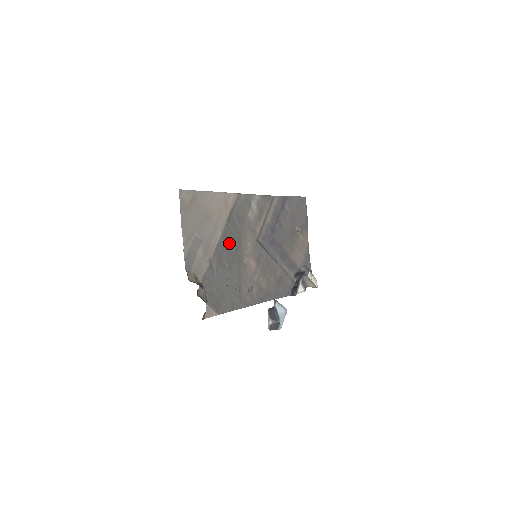
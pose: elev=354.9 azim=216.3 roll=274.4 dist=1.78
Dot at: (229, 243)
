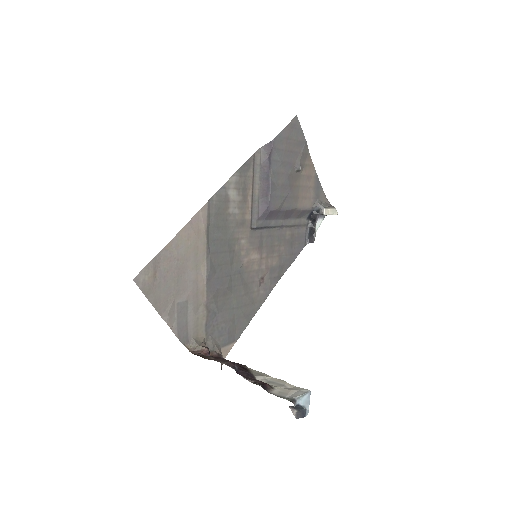
Dot at: (219, 267)
